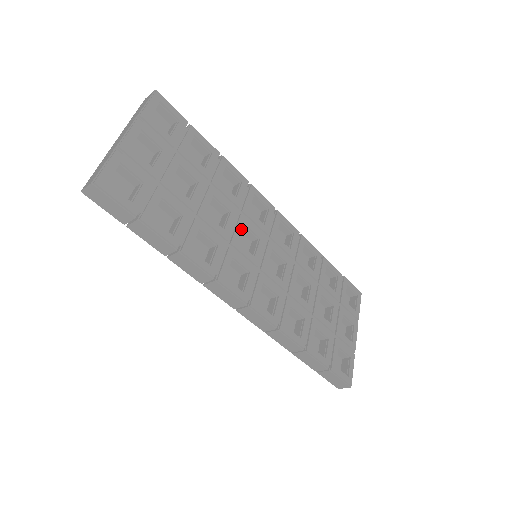
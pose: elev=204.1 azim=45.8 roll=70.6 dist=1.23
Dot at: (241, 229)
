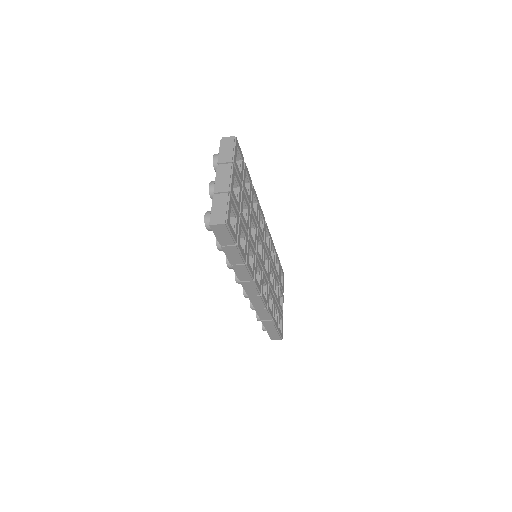
Dot at: (258, 240)
